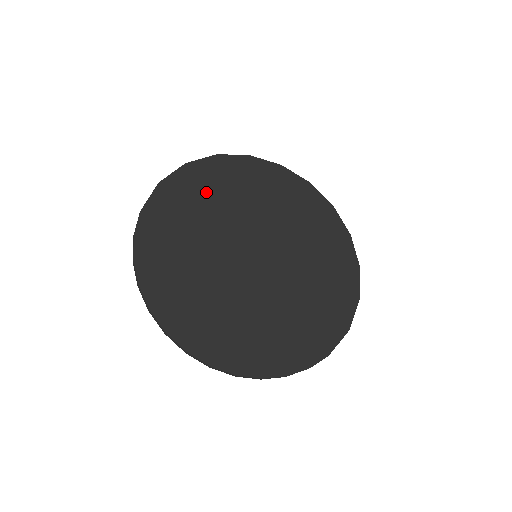
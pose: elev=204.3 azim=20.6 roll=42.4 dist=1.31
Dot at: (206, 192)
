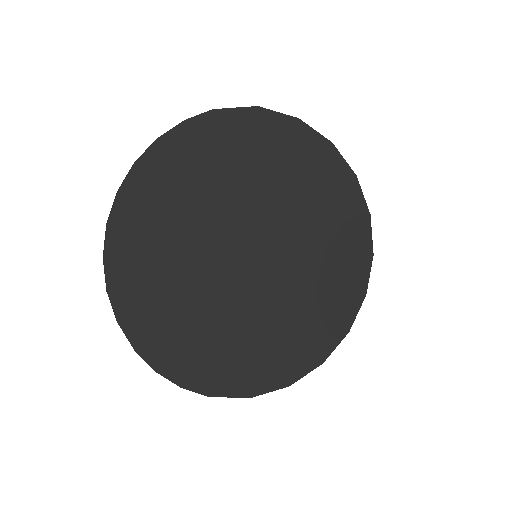
Dot at: (285, 160)
